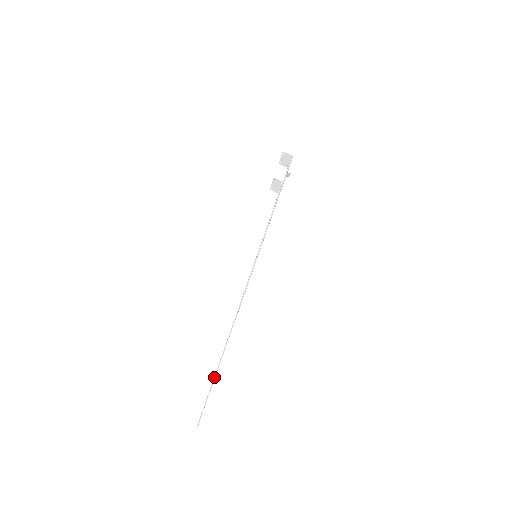
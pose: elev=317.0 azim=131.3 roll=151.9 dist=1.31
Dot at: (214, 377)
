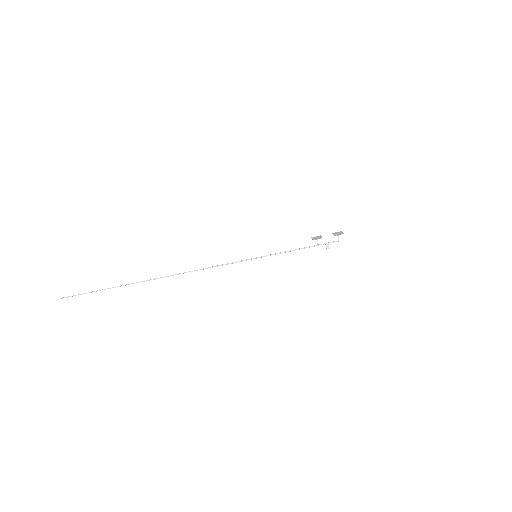
Dot at: (127, 284)
